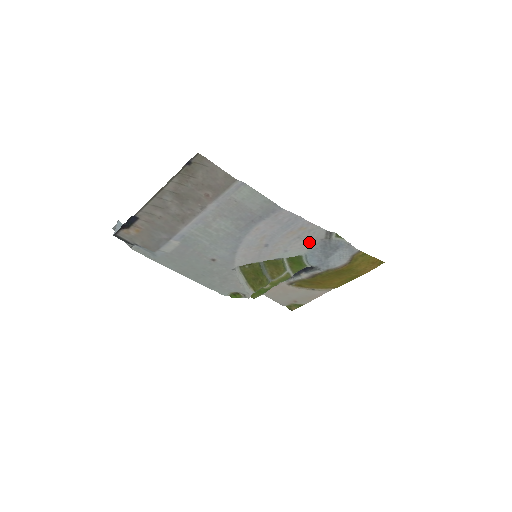
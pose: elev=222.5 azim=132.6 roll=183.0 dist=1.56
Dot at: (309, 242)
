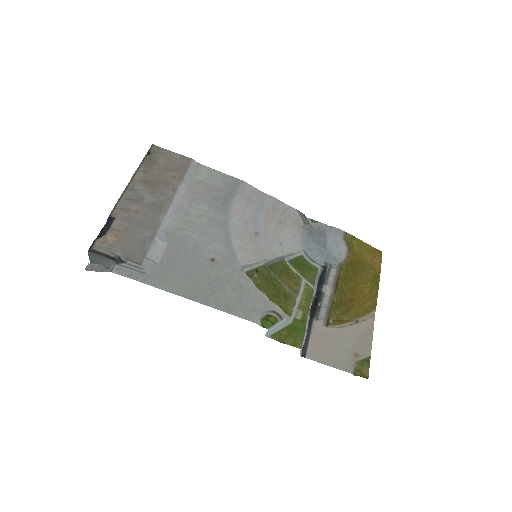
Dot at: (294, 230)
